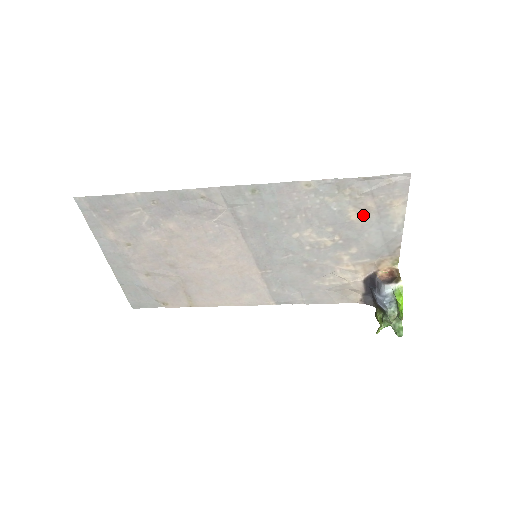
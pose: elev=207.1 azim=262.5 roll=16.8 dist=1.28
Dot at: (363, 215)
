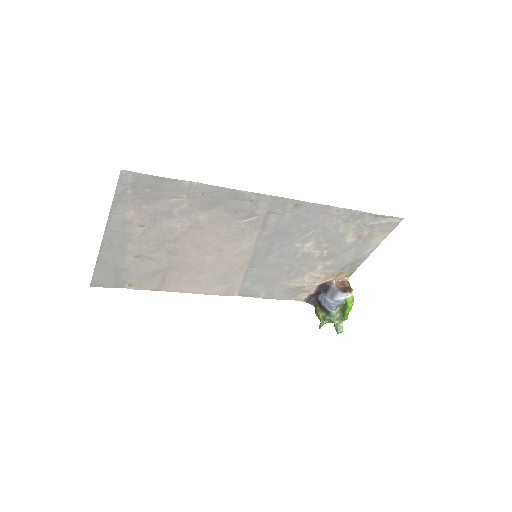
Dot at: (355, 240)
